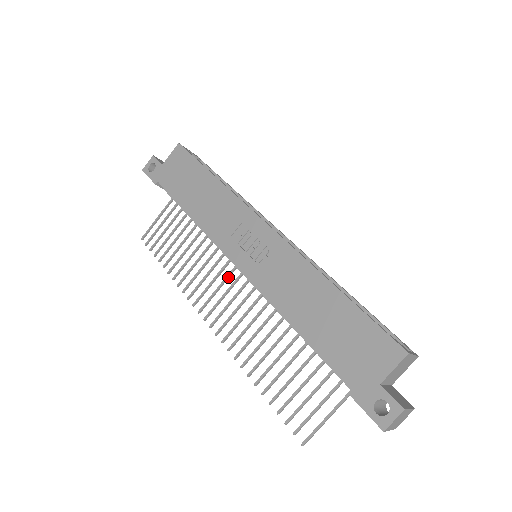
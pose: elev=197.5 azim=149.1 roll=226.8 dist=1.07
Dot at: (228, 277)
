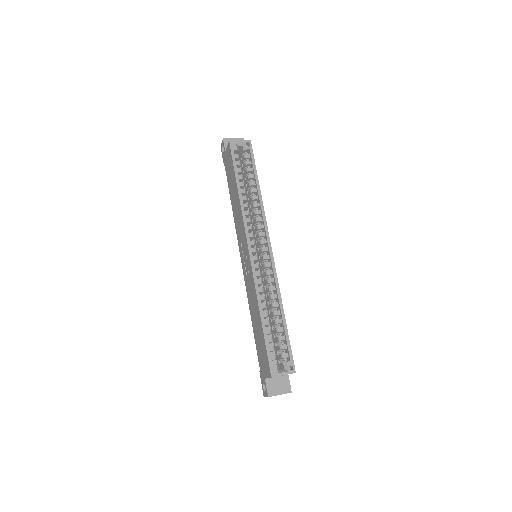
Dot at: occluded
